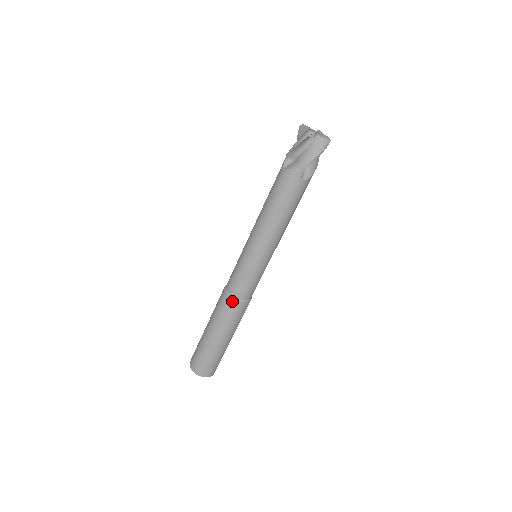
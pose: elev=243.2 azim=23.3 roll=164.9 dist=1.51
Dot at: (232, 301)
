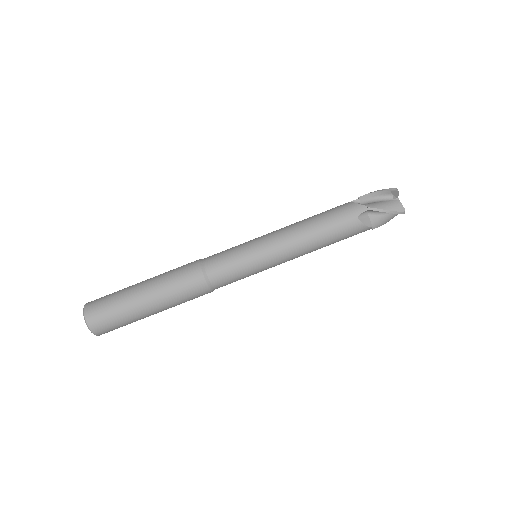
Dot at: (198, 268)
